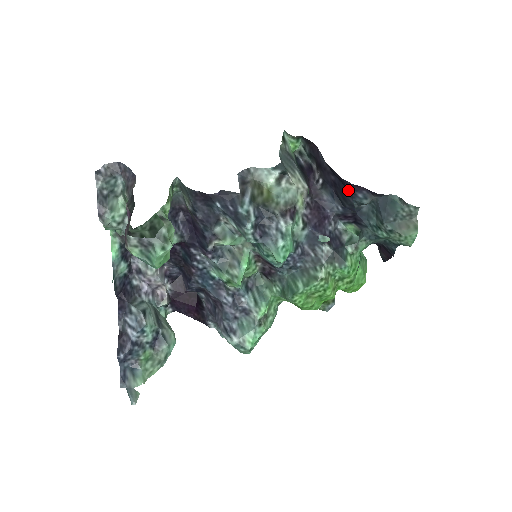
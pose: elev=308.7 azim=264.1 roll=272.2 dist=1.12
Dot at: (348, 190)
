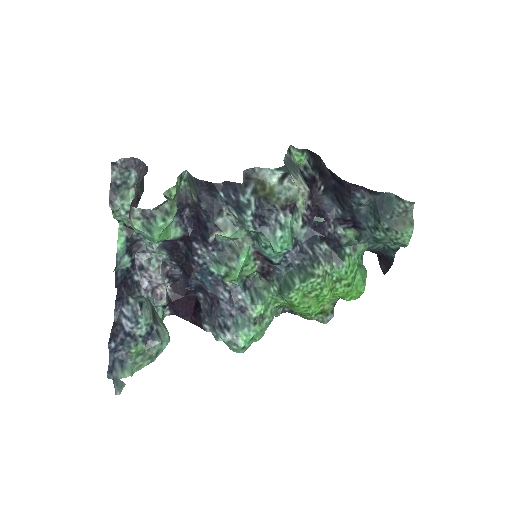
Dot at: (347, 191)
